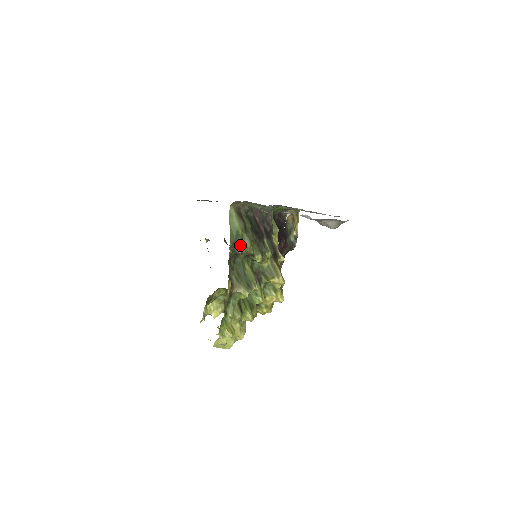
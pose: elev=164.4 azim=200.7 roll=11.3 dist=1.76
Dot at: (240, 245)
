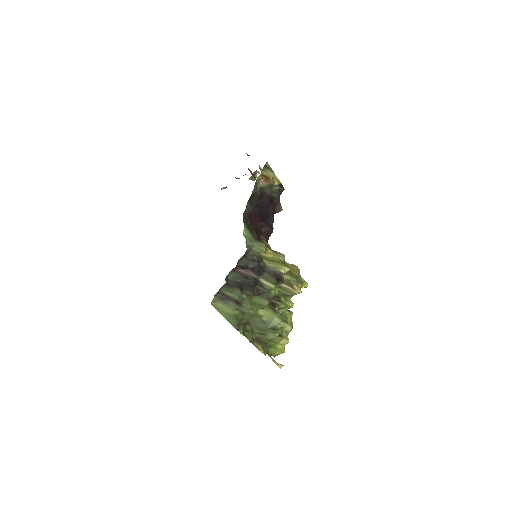
Dot at: (244, 317)
